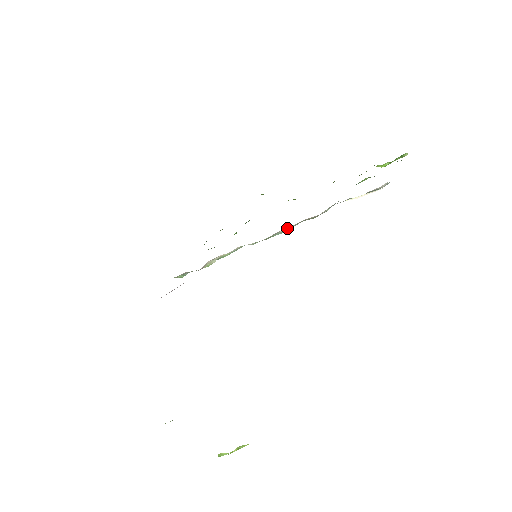
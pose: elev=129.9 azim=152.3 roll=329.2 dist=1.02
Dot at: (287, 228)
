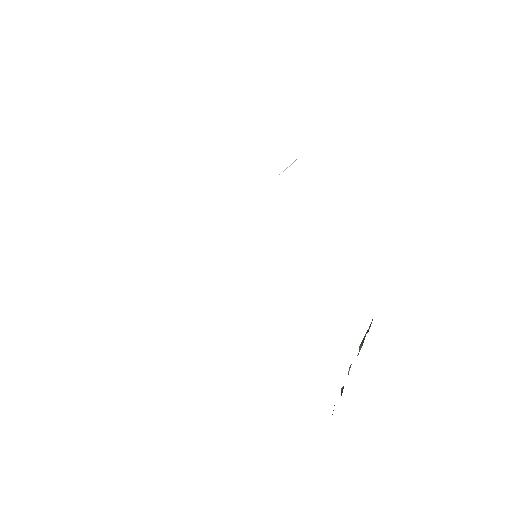
Dot at: occluded
